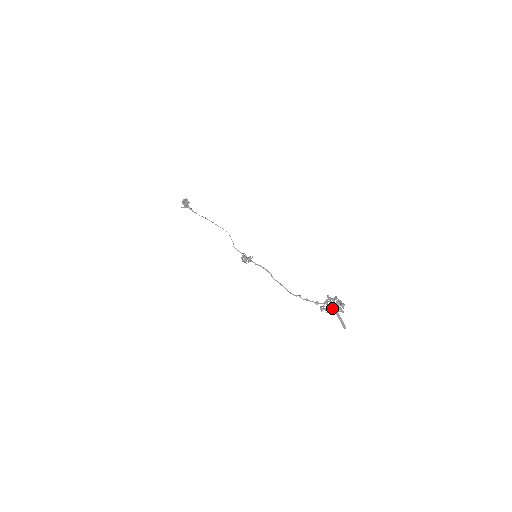
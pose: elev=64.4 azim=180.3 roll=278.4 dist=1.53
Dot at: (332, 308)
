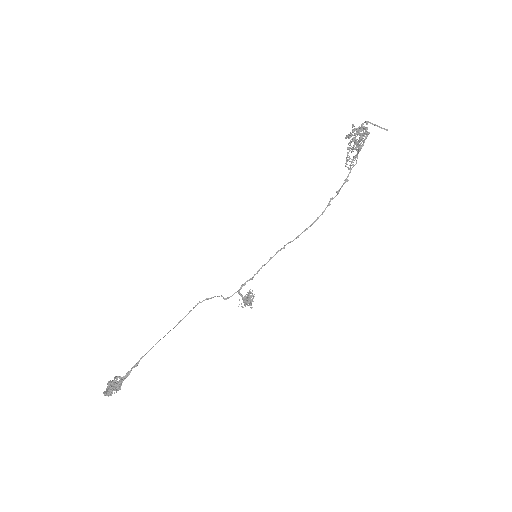
Dot at: (363, 128)
